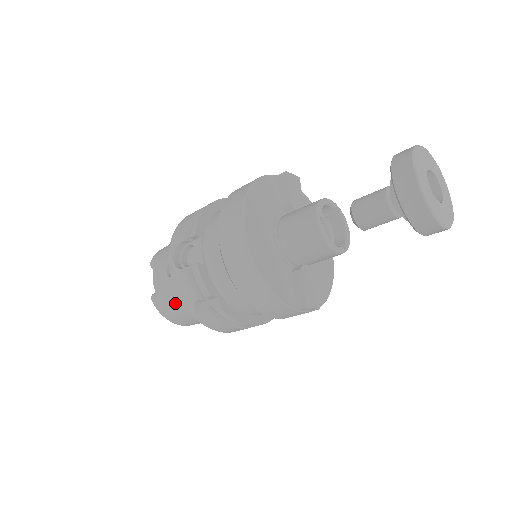
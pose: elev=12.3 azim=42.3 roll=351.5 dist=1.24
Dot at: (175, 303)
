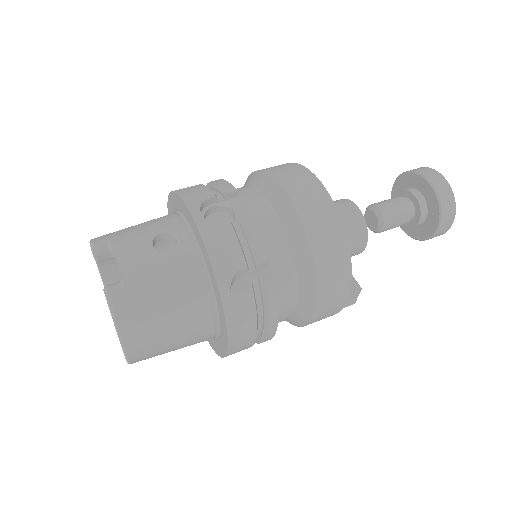
Dot at: (164, 293)
